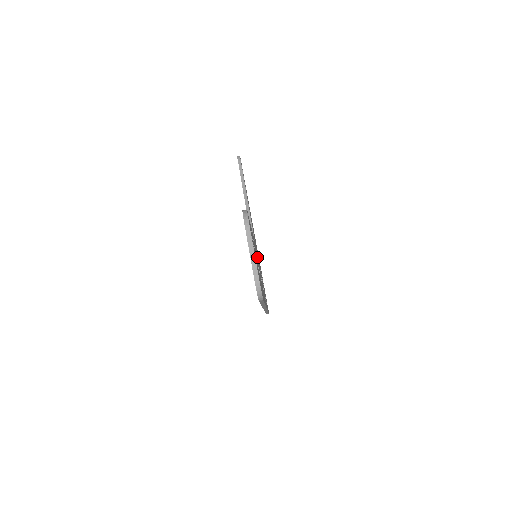
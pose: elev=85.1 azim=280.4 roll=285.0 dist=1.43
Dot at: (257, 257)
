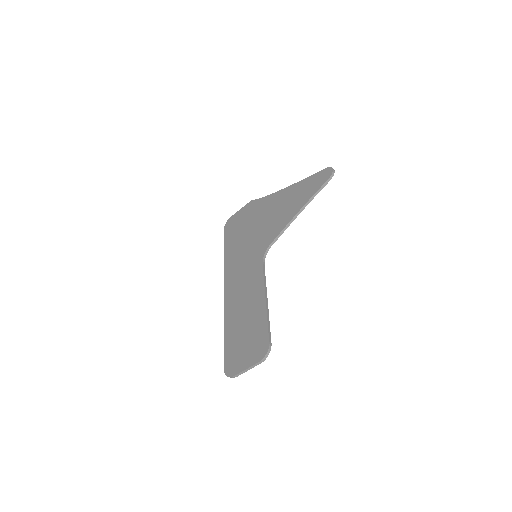
Dot at: occluded
